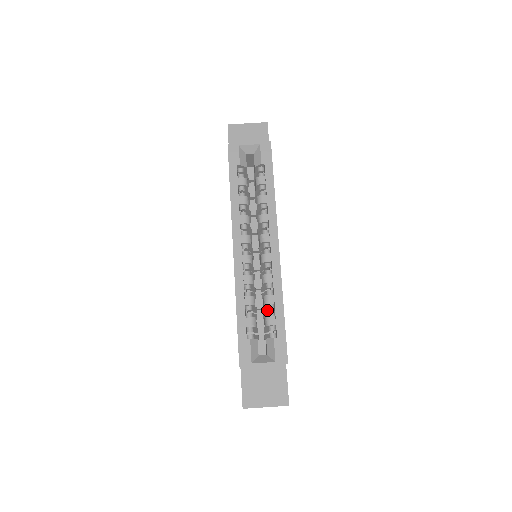
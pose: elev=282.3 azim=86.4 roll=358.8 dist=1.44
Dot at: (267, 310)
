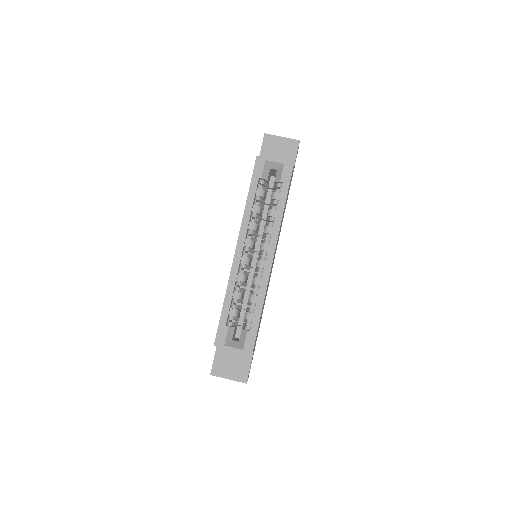
Dot at: occluded
